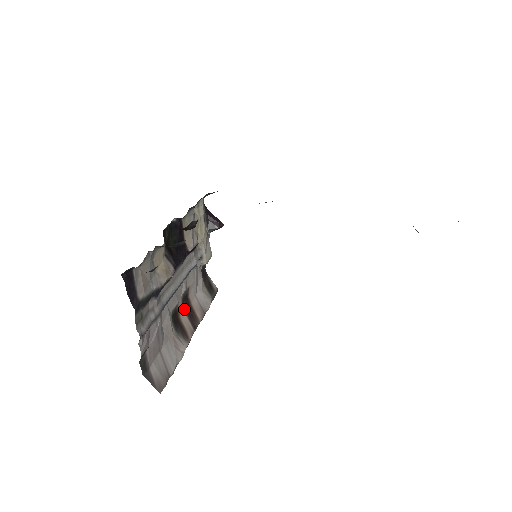
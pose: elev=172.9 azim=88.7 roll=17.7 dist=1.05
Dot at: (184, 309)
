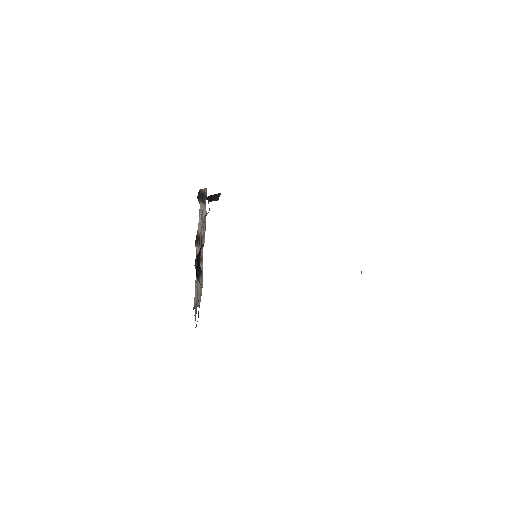
Dot at: (196, 245)
